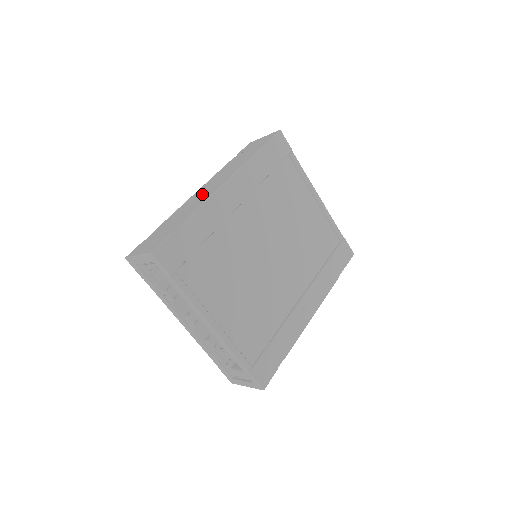
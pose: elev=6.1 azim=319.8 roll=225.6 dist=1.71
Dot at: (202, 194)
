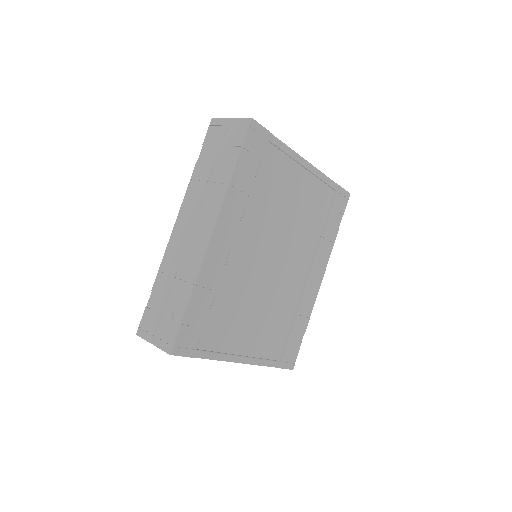
Dot at: (187, 240)
